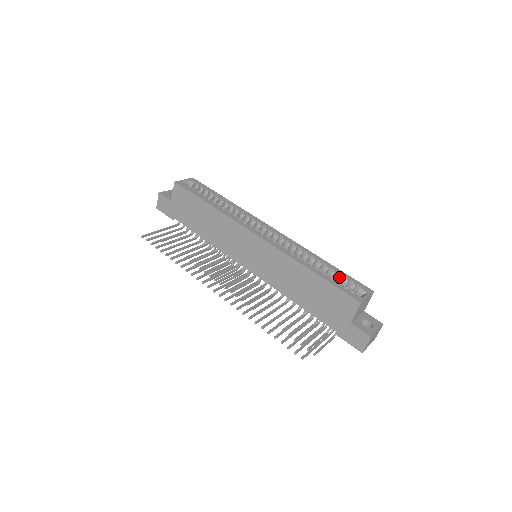
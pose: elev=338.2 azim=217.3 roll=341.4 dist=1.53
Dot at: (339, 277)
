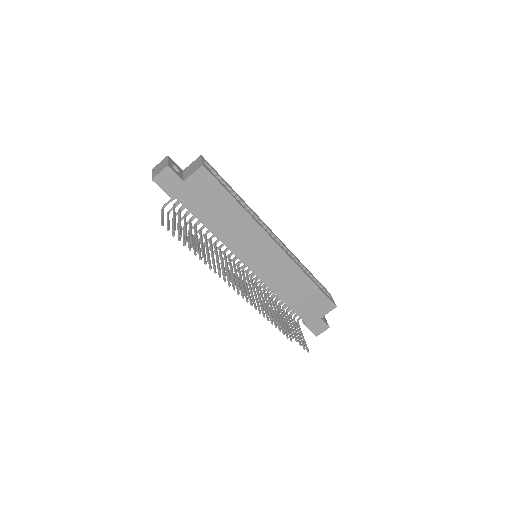
Dot at: (317, 283)
